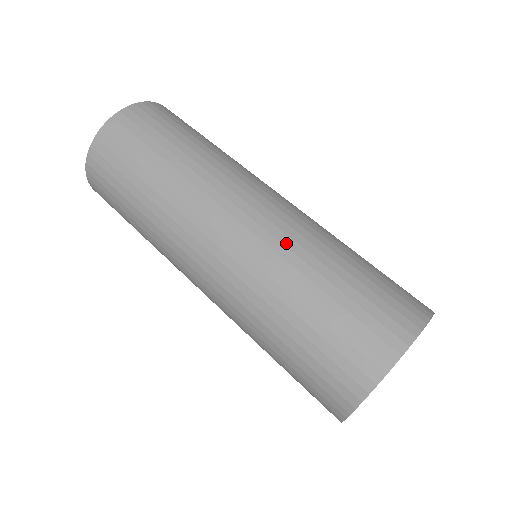
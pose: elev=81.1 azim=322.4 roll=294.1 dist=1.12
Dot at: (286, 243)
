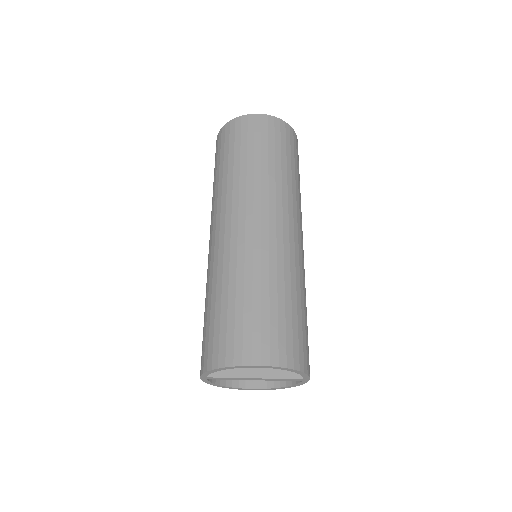
Dot at: (286, 260)
